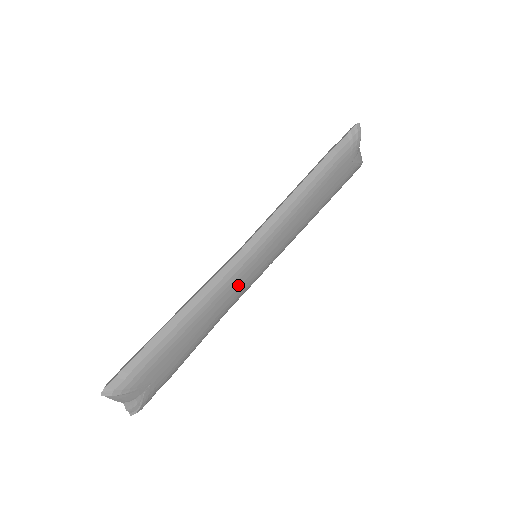
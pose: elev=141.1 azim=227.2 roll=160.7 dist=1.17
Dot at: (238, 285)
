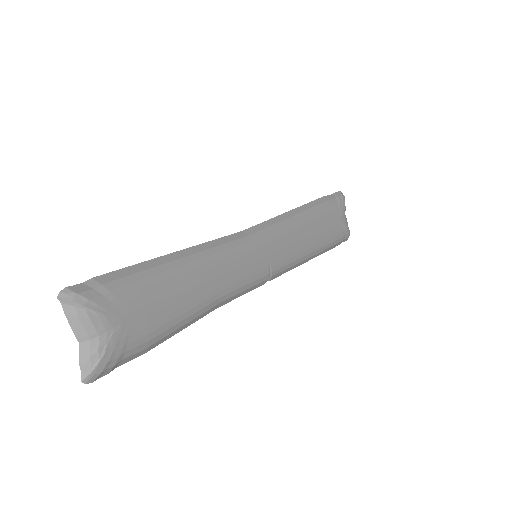
Dot at: (238, 265)
